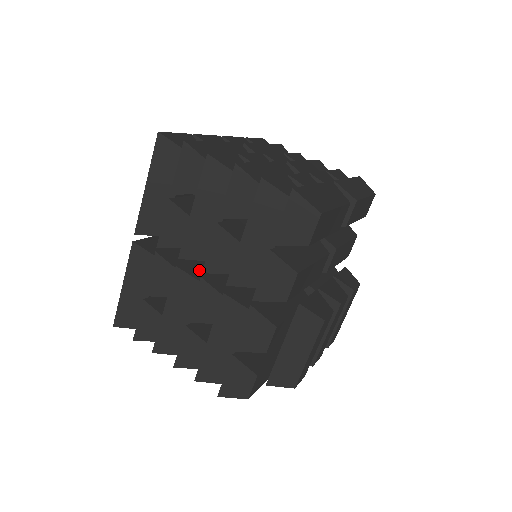
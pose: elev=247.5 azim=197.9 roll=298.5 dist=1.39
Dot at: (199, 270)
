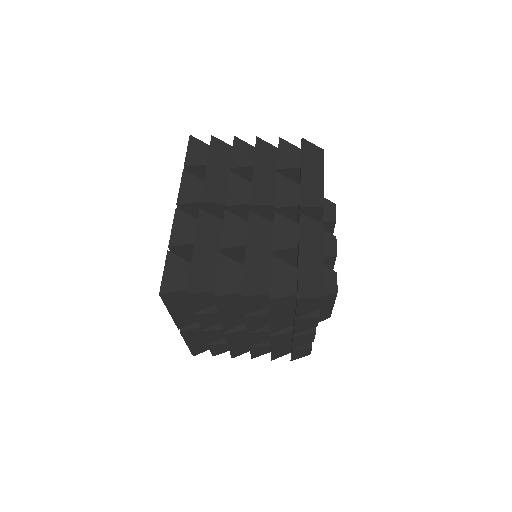
Dot at: occluded
